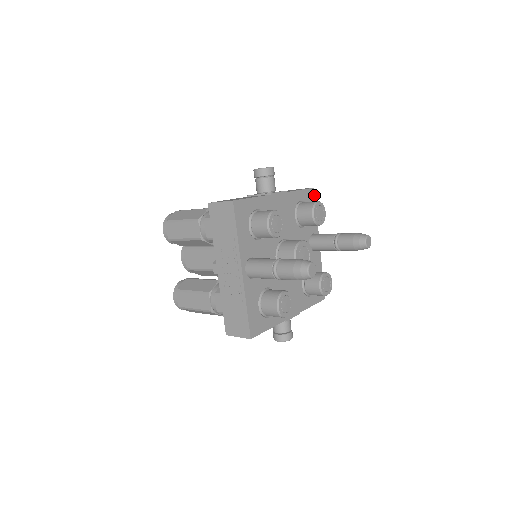
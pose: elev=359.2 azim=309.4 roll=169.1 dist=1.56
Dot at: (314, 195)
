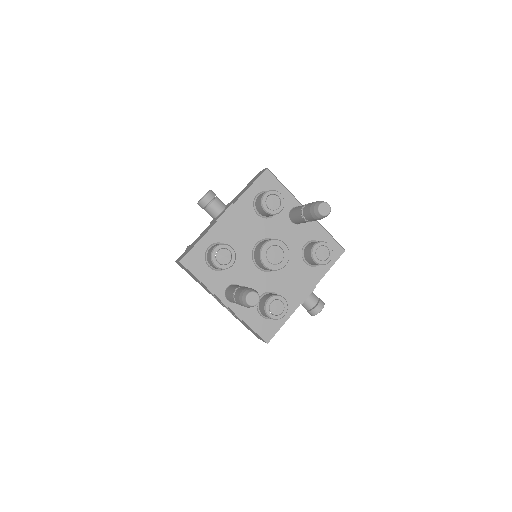
Dot at: (271, 175)
